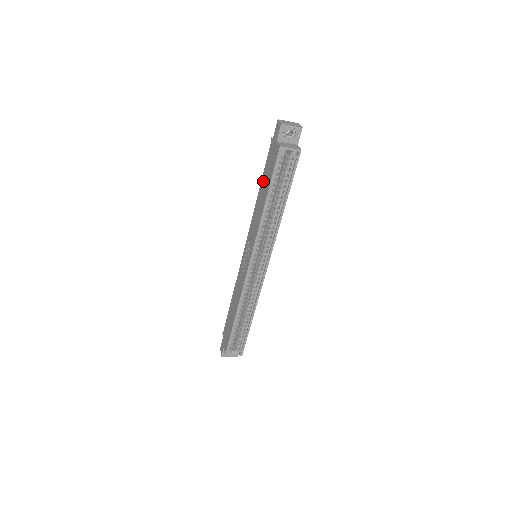
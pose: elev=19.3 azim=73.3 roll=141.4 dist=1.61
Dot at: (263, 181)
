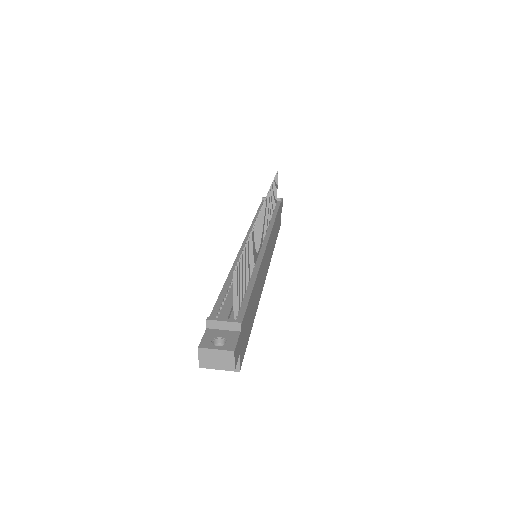
Dot at: occluded
